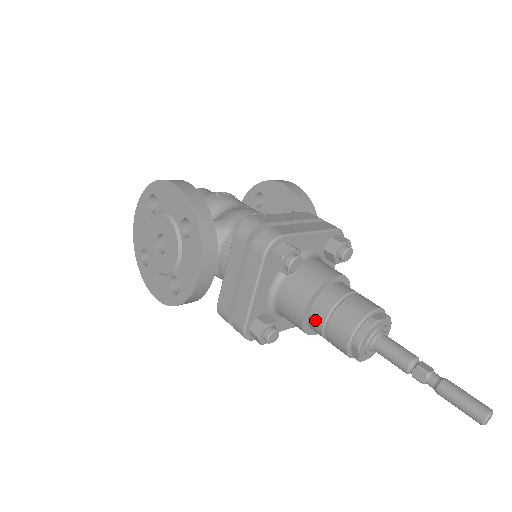
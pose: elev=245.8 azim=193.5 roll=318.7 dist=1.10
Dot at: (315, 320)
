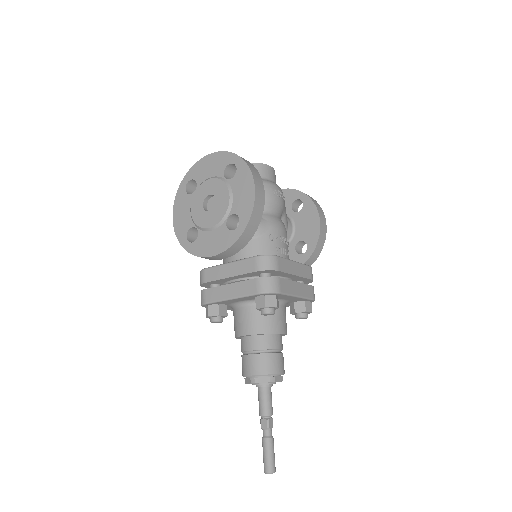
Dot at: (247, 343)
